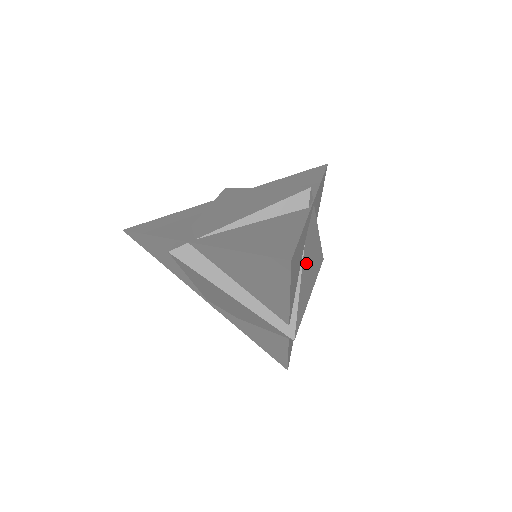
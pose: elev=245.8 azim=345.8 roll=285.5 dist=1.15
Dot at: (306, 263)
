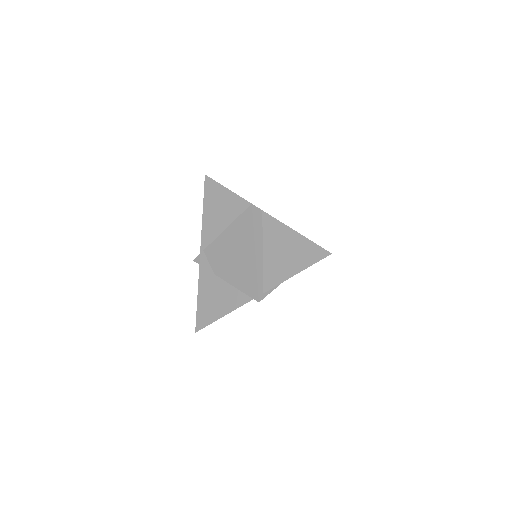
Dot at: occluded
